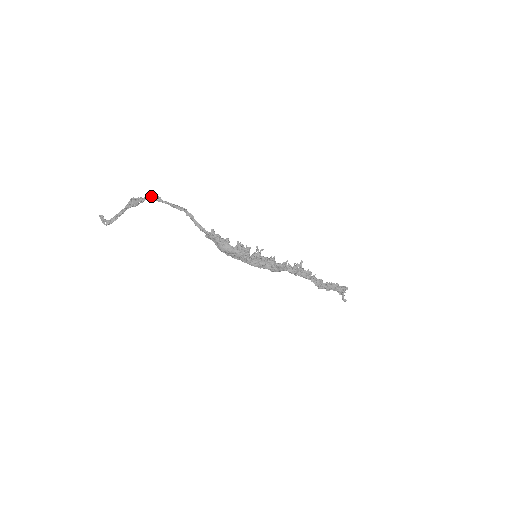
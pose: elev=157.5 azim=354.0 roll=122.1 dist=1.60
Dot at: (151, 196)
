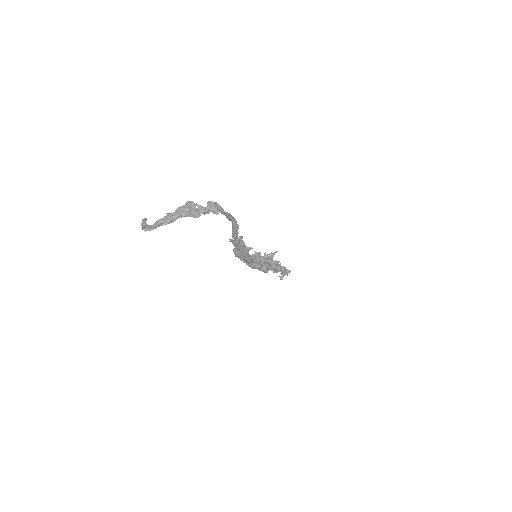
Dot at: (218, 209)
